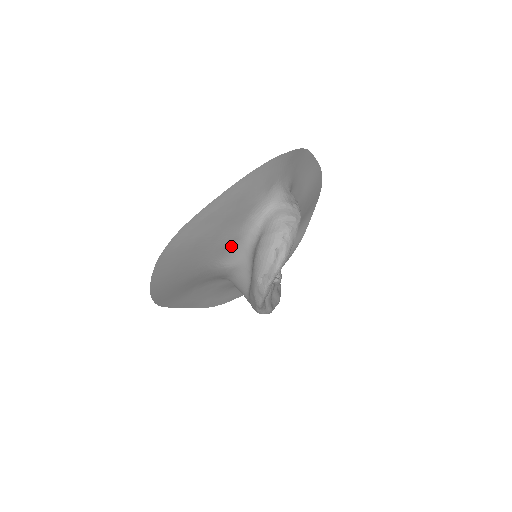
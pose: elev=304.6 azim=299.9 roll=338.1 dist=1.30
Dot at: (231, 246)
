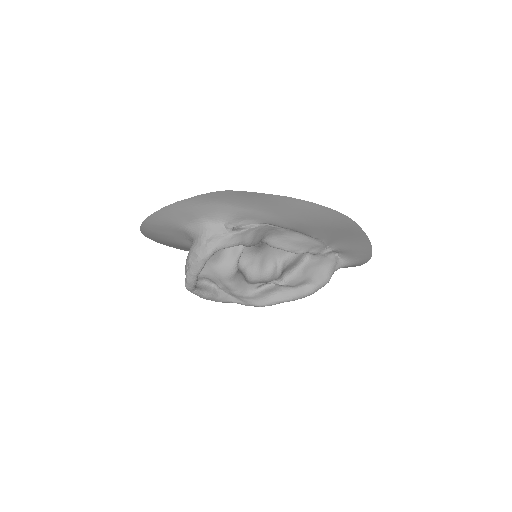
Dot at: occluded
